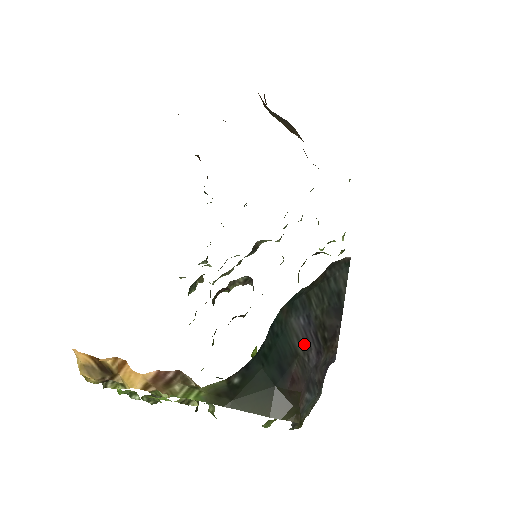
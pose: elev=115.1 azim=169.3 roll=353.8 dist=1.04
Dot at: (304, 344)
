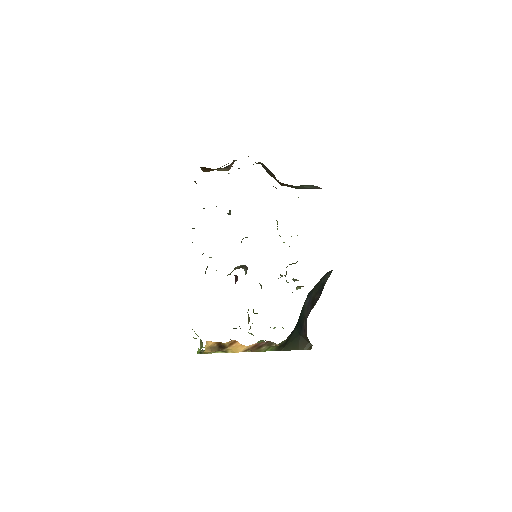
Dot at: (307, 311)
